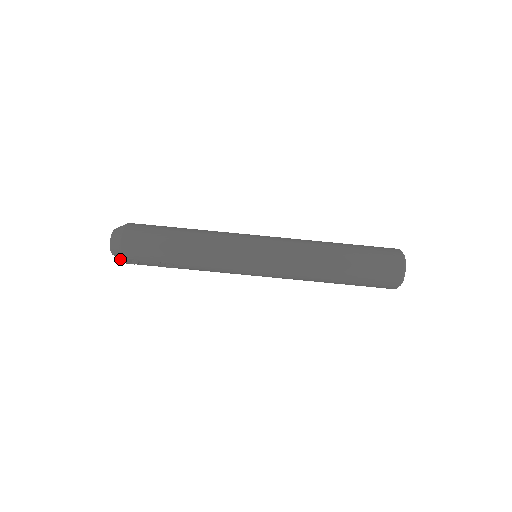
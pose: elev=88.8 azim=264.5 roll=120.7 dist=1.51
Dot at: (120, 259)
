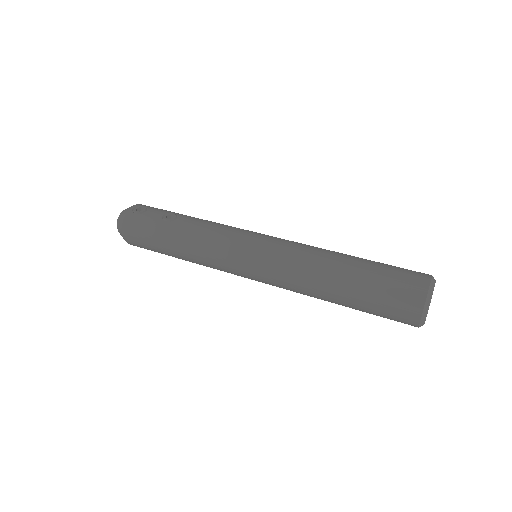
Dot at: (130, 208)
